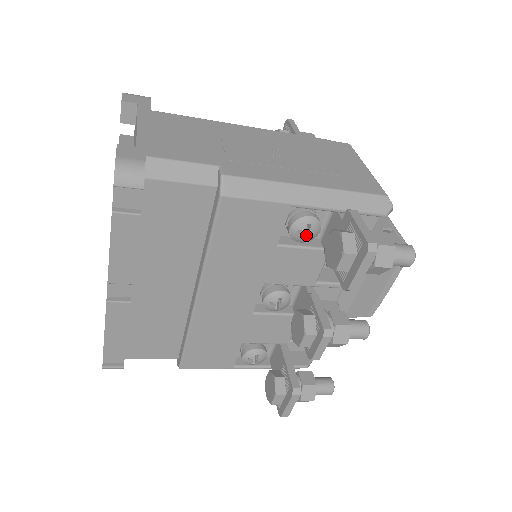
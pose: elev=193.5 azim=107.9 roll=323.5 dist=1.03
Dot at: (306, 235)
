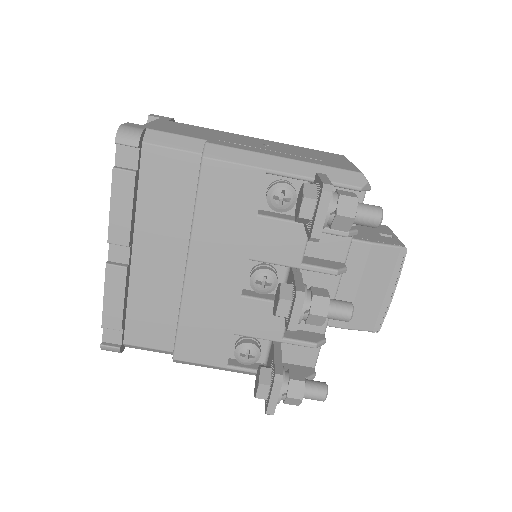
Dot at: (282, 203)
